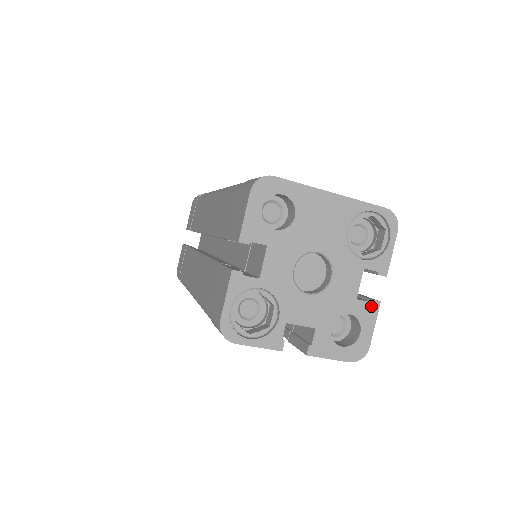
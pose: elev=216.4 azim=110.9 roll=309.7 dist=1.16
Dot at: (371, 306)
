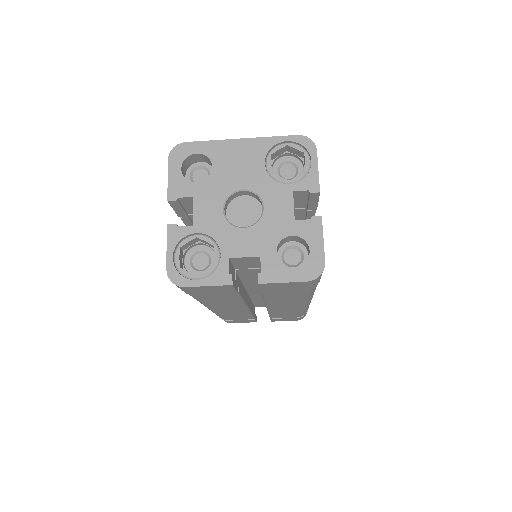
Dot at: (313, 223)
